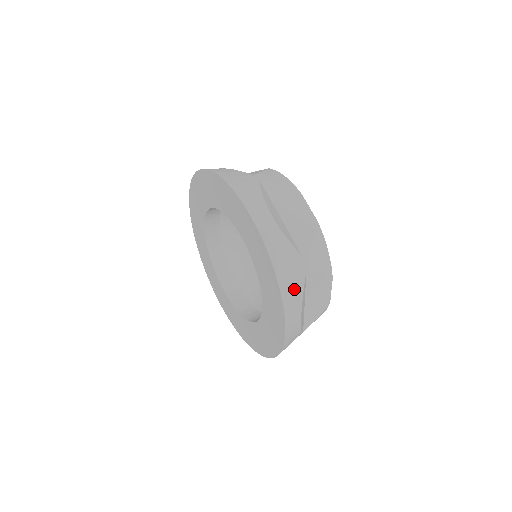
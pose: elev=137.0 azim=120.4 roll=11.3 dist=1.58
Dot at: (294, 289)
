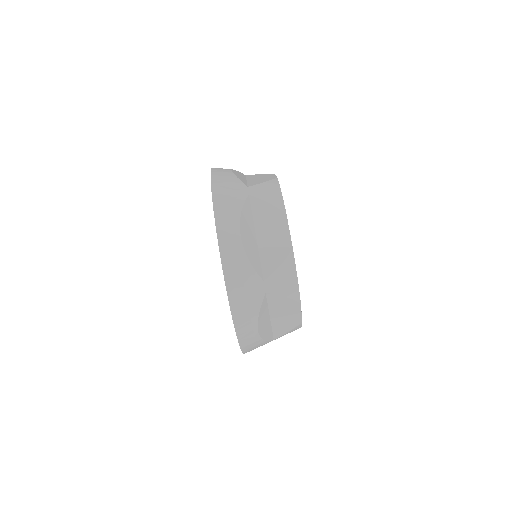
Dot at: occluded
